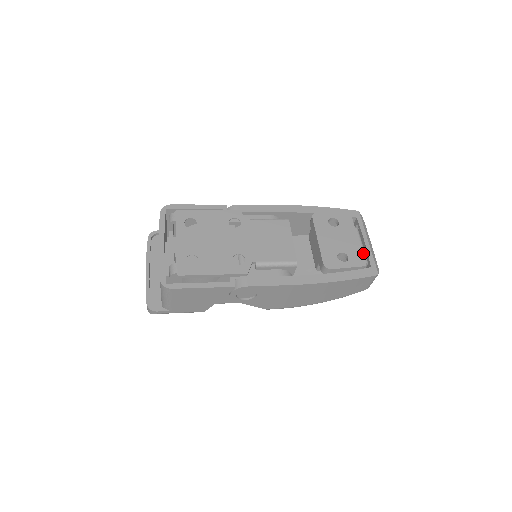
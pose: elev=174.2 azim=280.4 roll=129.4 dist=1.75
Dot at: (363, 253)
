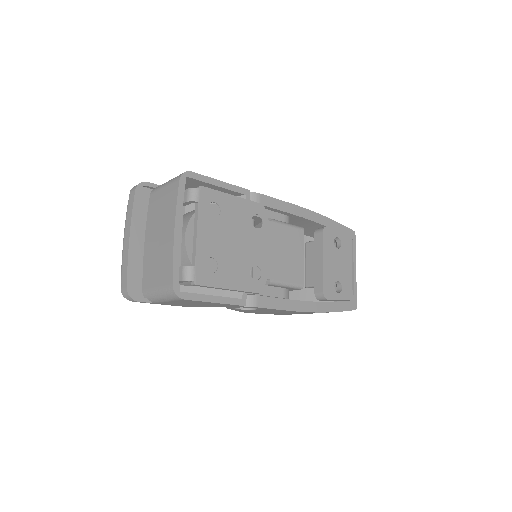
Dot at: occluded
